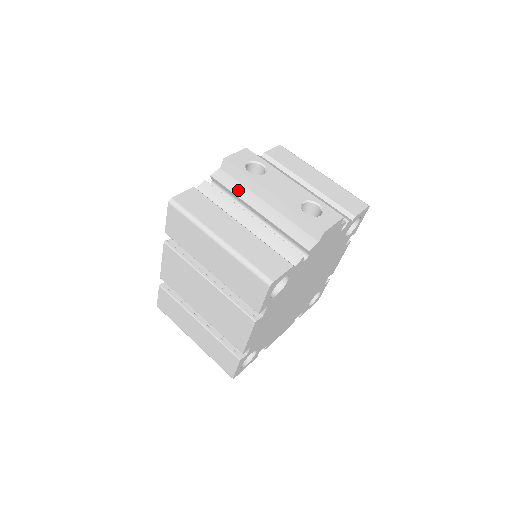
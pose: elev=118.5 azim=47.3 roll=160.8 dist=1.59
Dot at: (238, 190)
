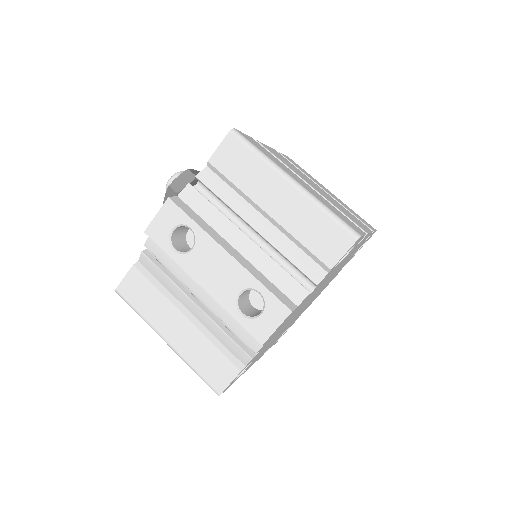
Dot at: (174, 268)
